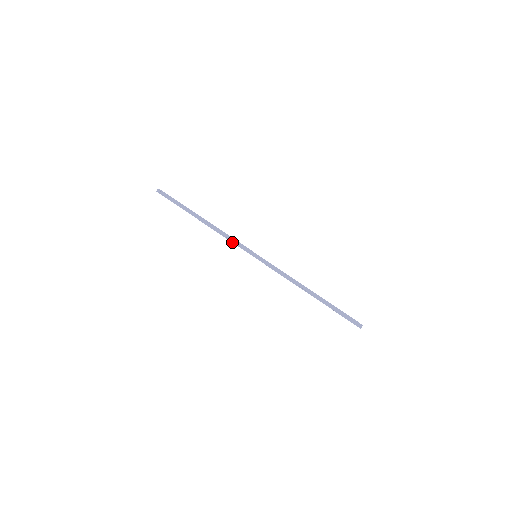
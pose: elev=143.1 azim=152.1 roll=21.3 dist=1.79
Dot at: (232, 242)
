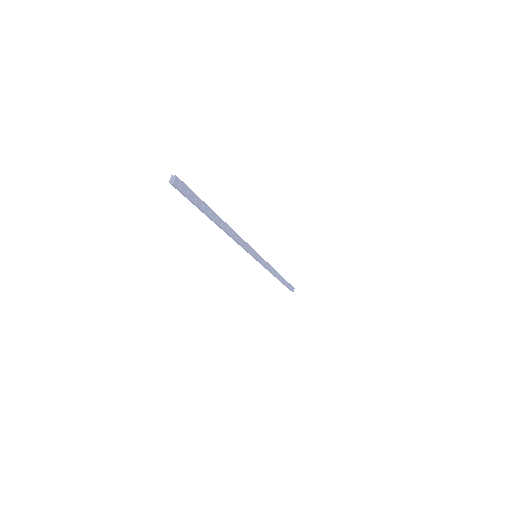
Dot at: occluded
